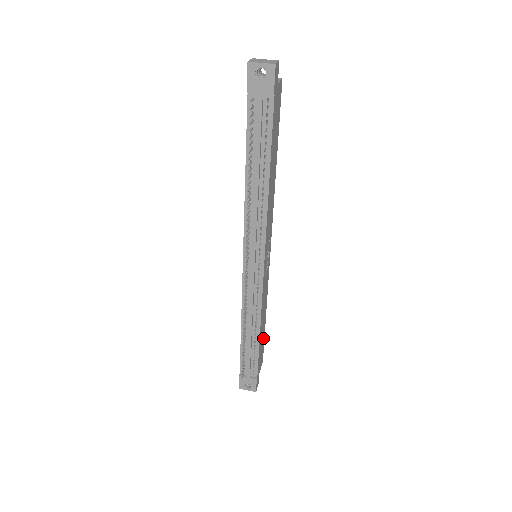
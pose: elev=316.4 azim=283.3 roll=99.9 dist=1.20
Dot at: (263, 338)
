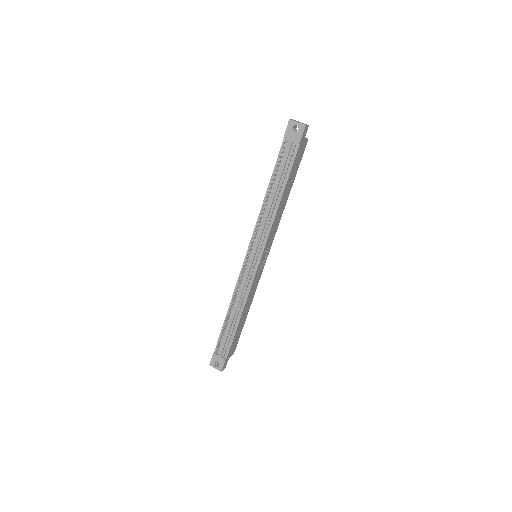
Dot at: (241, 329)
